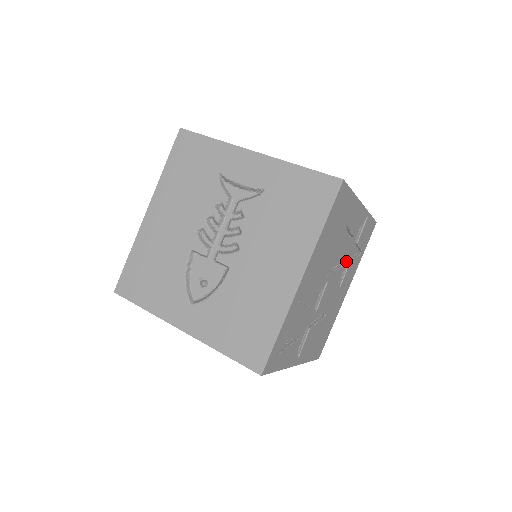
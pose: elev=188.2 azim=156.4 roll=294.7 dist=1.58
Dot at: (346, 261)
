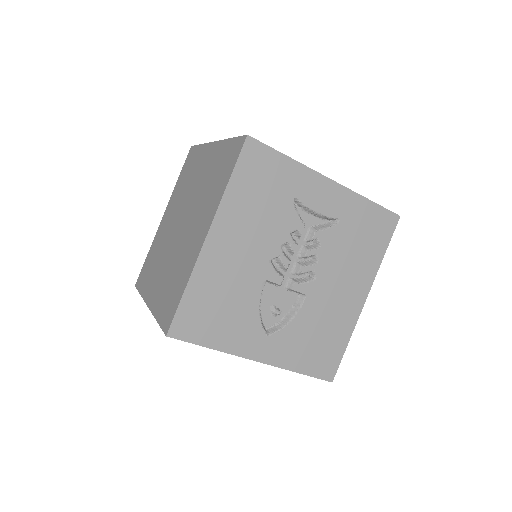
Dot at: occluded
